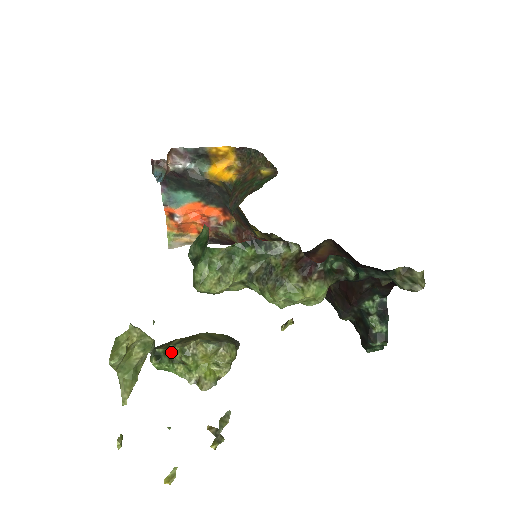
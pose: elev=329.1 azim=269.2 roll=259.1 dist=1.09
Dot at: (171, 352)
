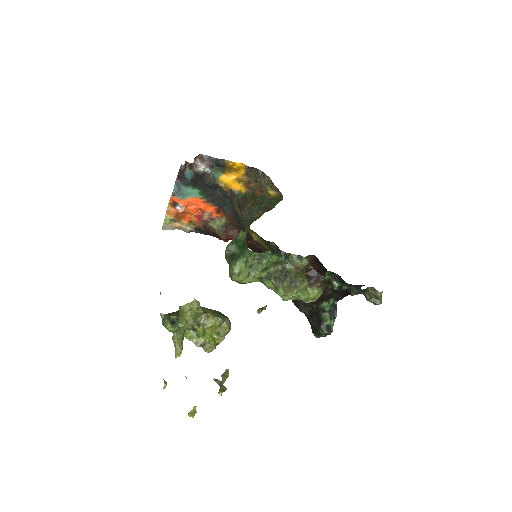
Dot at: occluded
